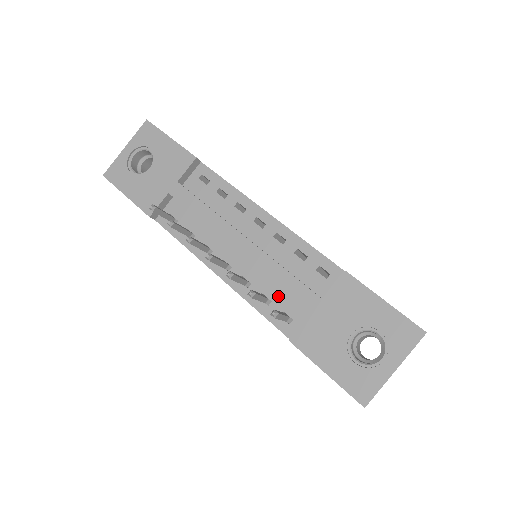
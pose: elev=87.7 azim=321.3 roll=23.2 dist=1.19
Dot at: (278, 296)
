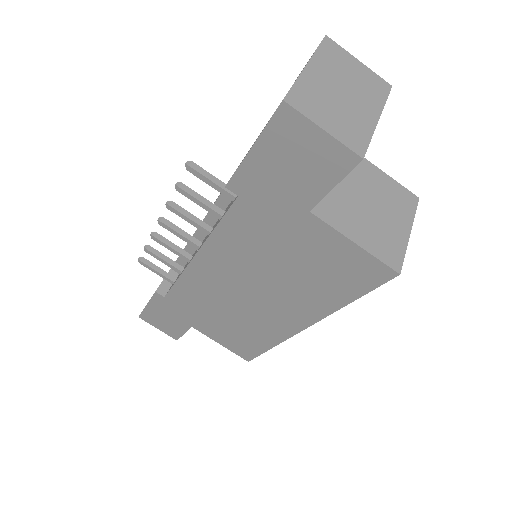
Dot at: occluded
